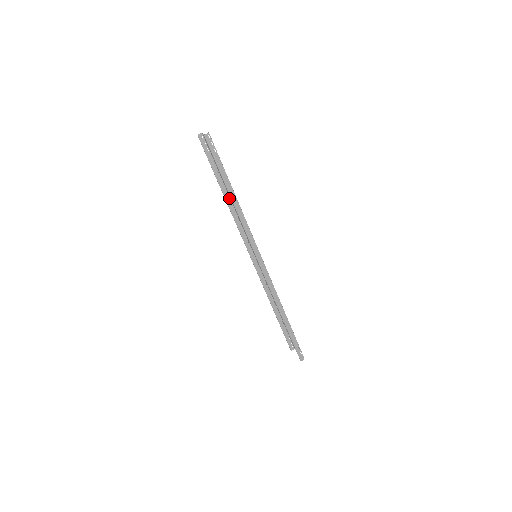
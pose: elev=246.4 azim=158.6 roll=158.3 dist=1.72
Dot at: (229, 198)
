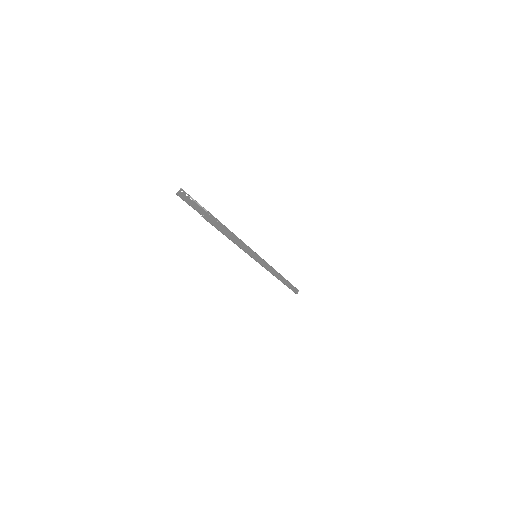
Dot at: occluded
